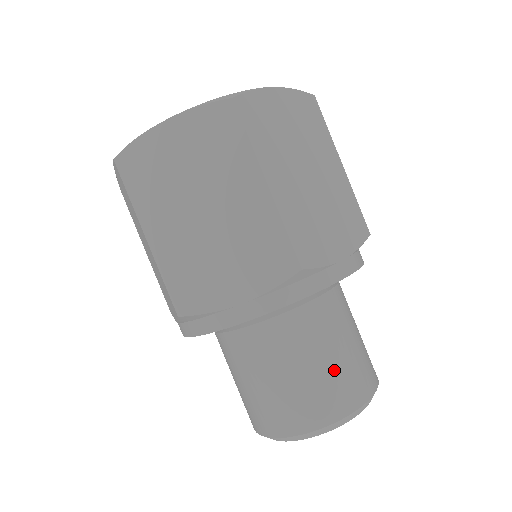
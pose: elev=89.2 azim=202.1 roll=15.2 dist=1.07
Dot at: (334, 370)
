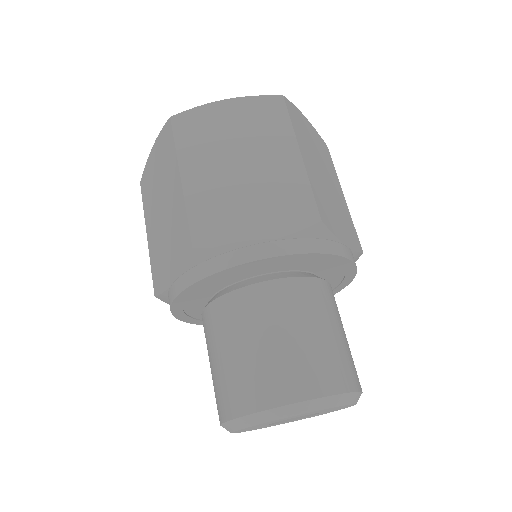
Dot at: (253, 360)
